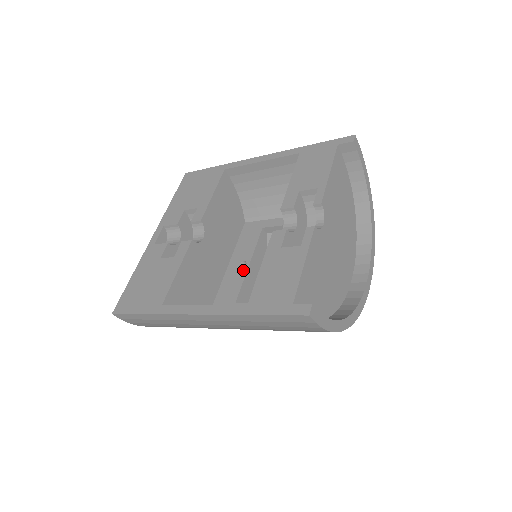
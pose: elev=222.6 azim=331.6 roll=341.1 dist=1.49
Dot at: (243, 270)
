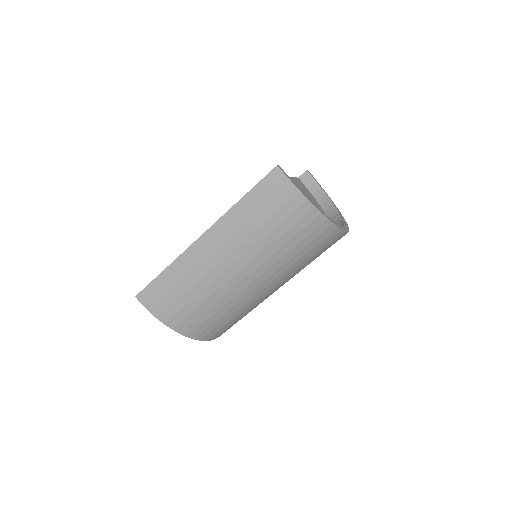
Dot at: occluded
